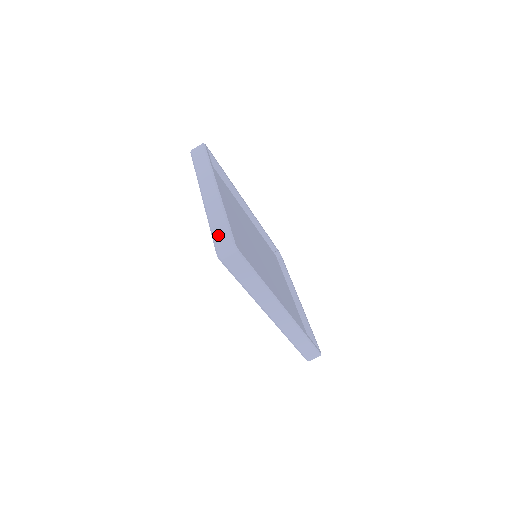
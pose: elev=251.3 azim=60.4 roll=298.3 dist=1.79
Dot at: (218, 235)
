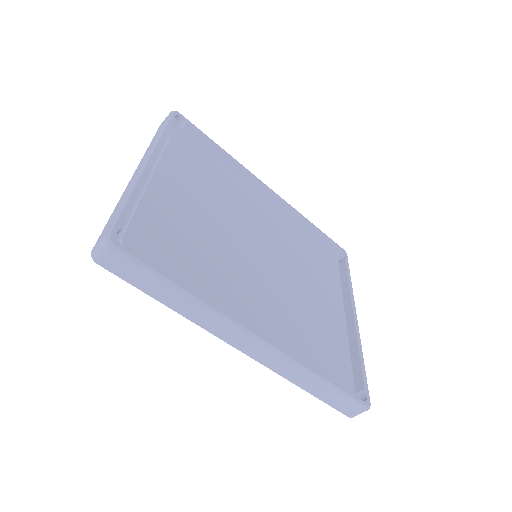
Dot at: (106, 226)
